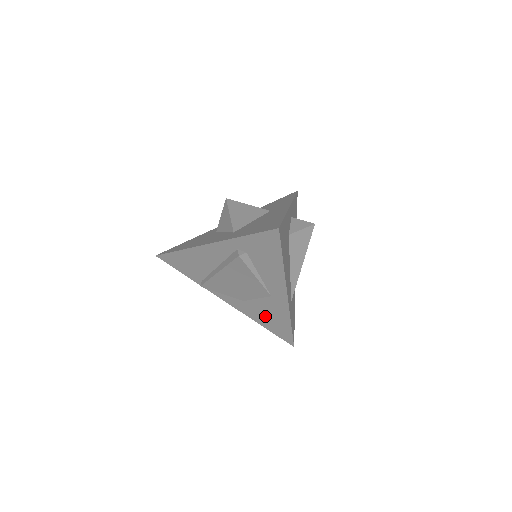
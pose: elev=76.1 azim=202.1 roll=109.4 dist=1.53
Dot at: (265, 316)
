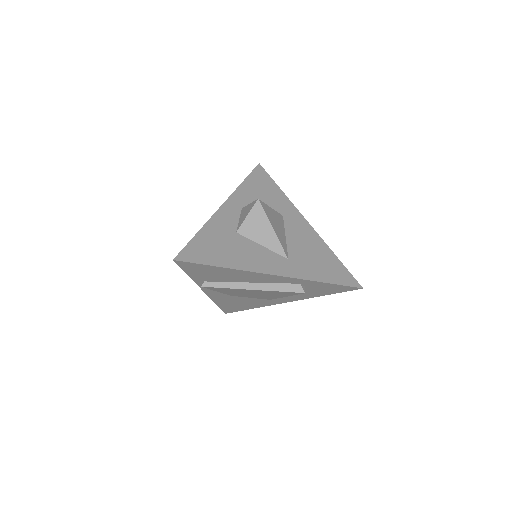
Dot at: (235, 303)
